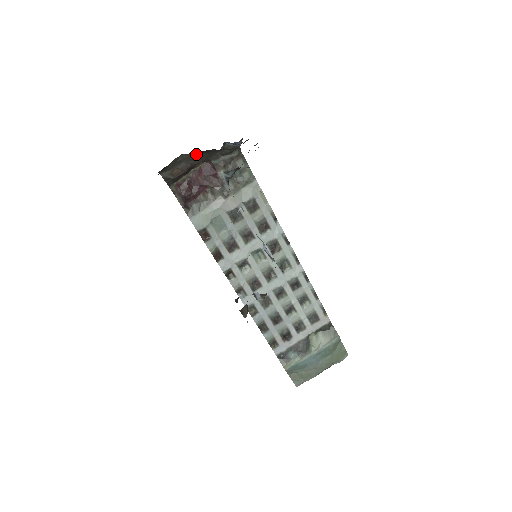
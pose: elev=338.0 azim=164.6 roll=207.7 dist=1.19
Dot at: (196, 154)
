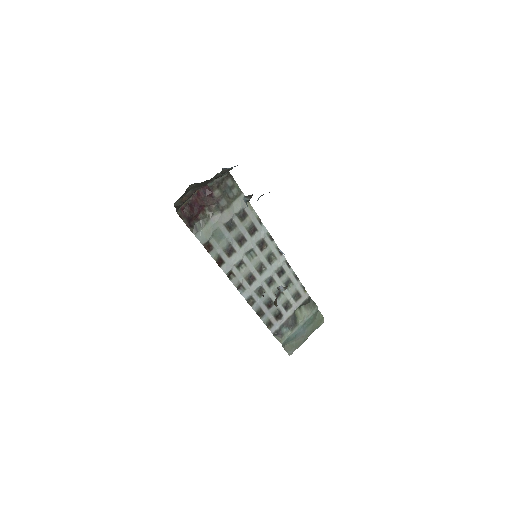
Dot at: (202, 182)
